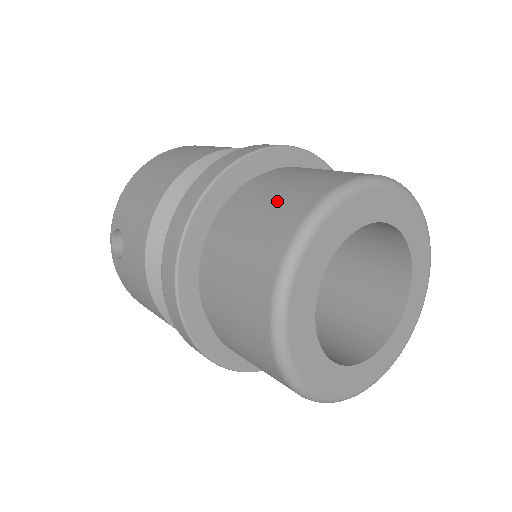
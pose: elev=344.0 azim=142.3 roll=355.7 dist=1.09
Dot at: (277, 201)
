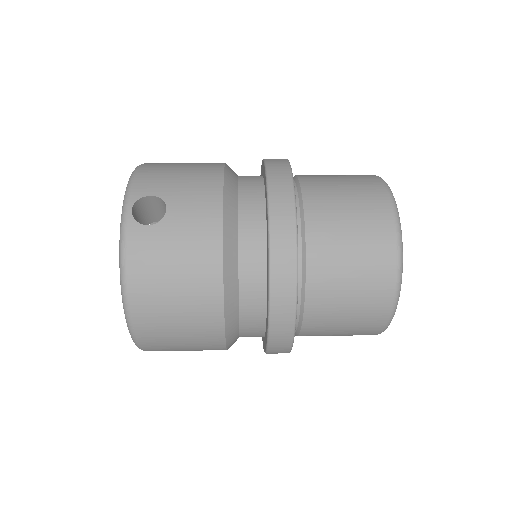
Dot at: (343, 175)
